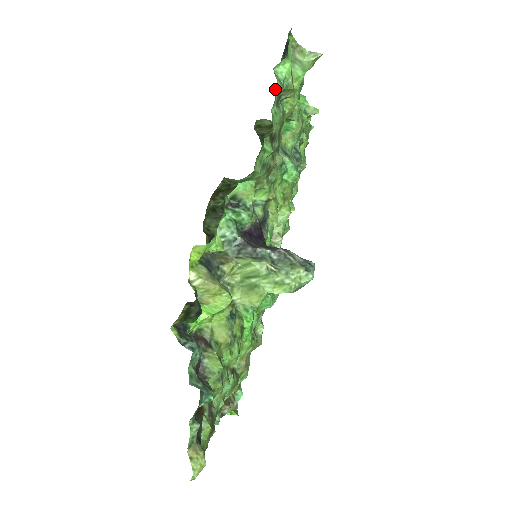
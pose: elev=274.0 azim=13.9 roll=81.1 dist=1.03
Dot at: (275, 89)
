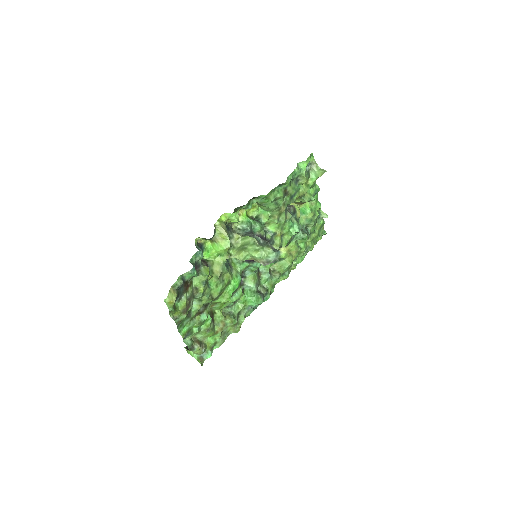
Dot at: (294, 170)
